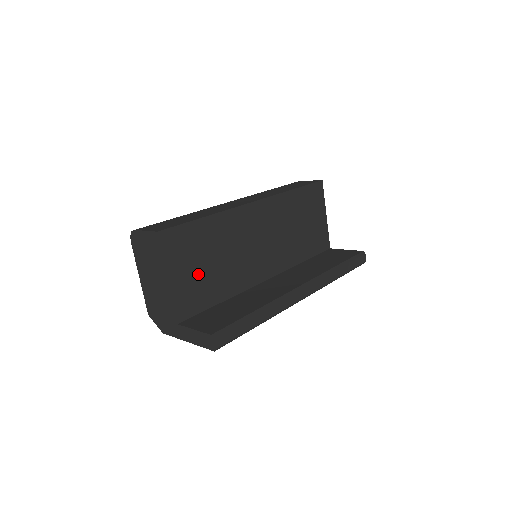
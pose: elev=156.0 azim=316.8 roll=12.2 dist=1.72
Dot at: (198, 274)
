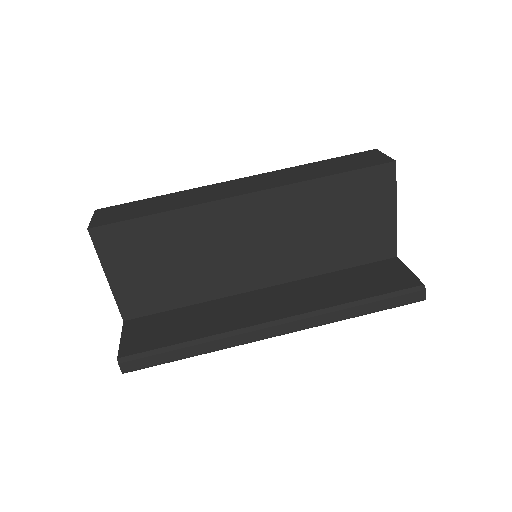
Dot at: (150, 275)
